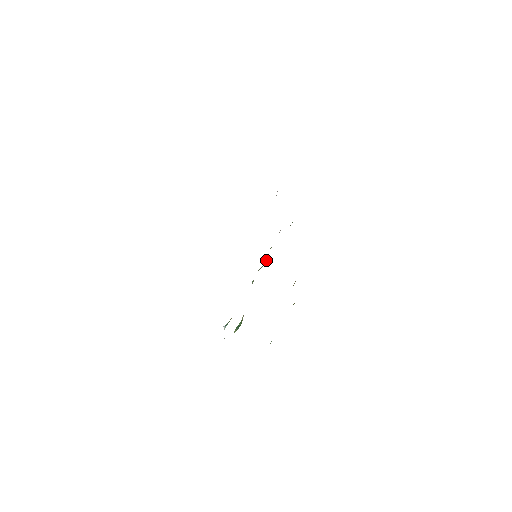
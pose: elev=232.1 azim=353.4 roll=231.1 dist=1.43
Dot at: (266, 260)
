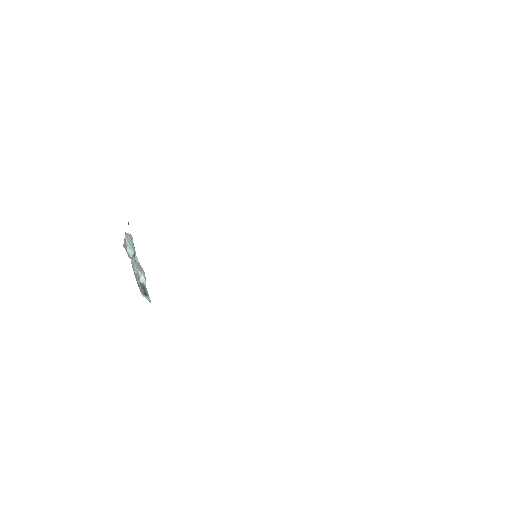
Dot at: occluded
